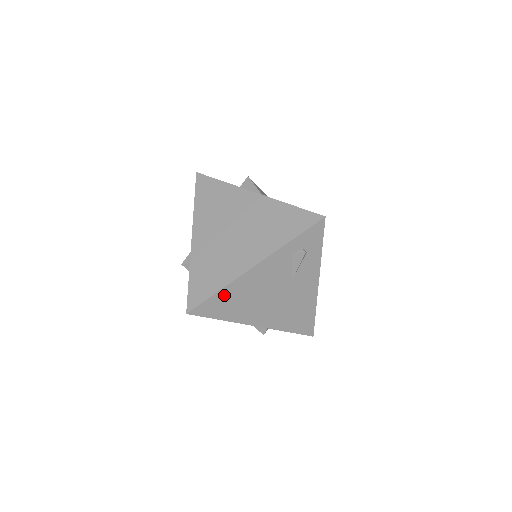
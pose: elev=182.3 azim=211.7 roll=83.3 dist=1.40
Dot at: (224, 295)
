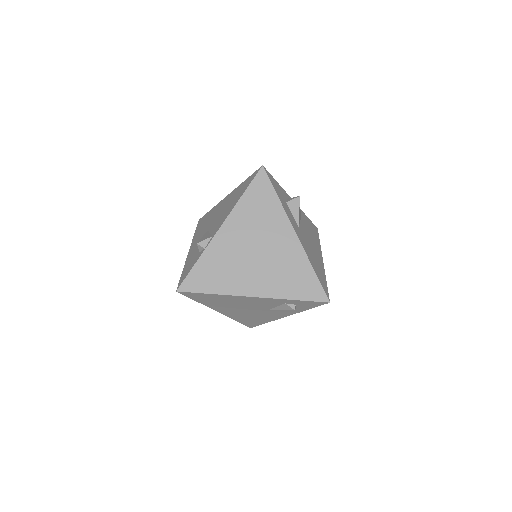
Dot at: (214, 296)
